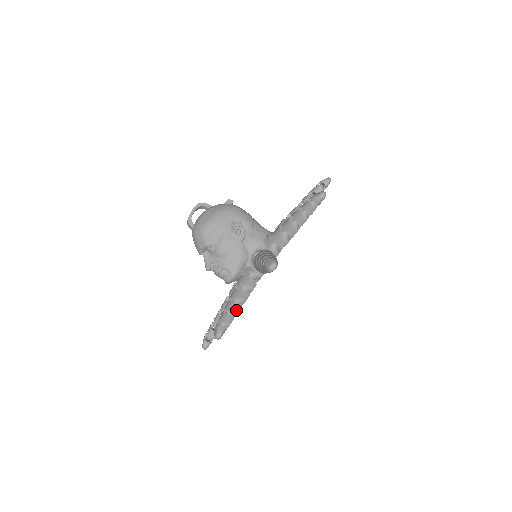
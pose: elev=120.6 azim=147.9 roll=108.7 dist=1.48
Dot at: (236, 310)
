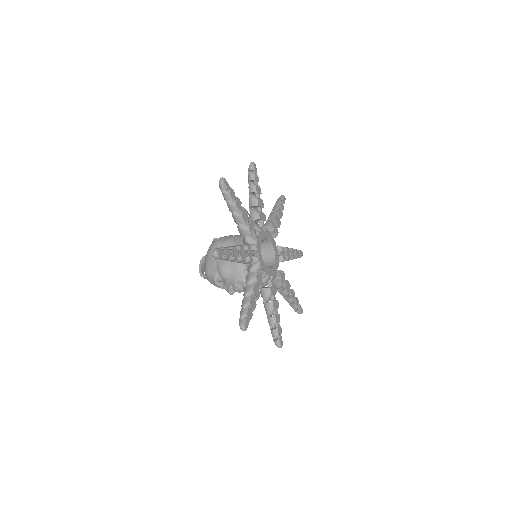
Dot at: (247, 302)
